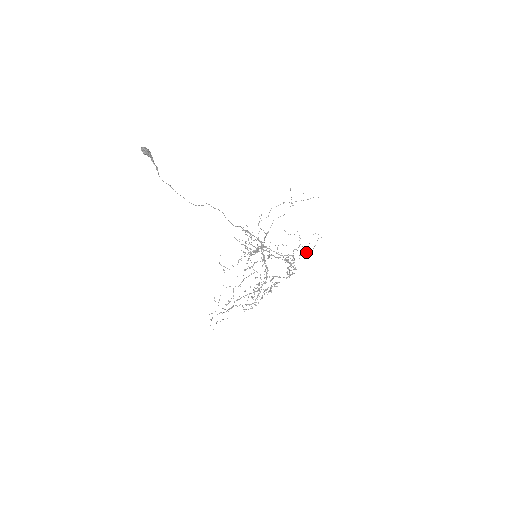
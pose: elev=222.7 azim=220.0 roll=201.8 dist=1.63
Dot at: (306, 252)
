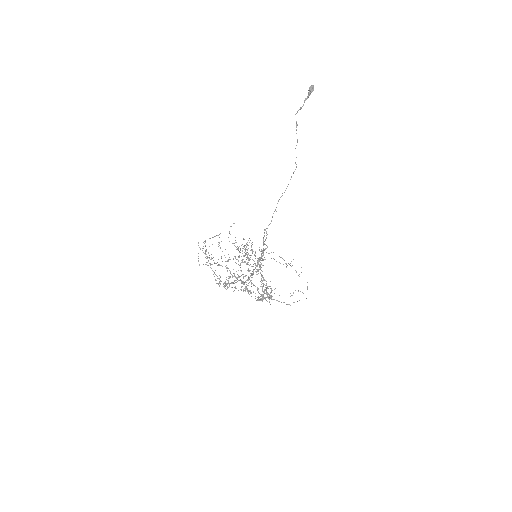
Dot at: occluded
